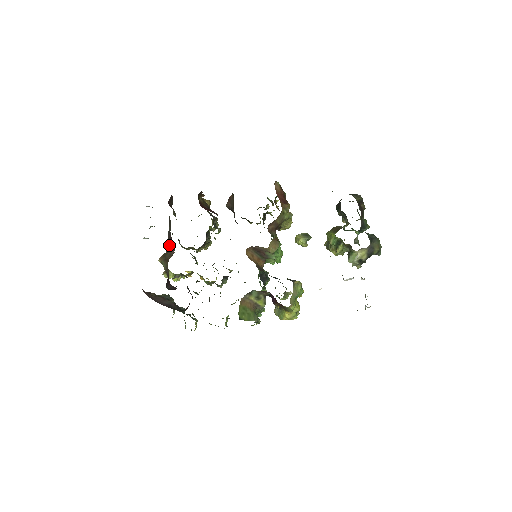
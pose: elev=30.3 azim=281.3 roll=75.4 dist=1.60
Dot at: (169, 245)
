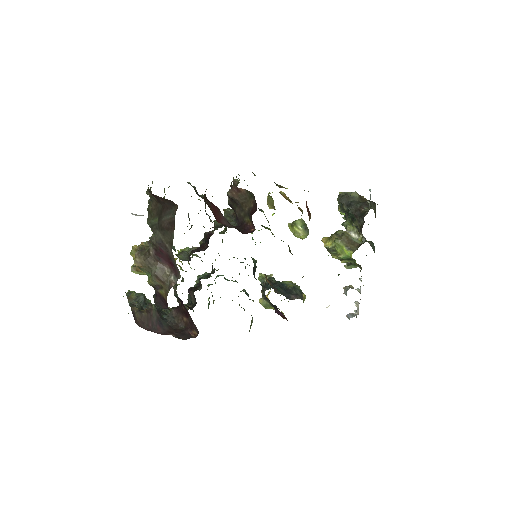
Dot at: (157, 254)
